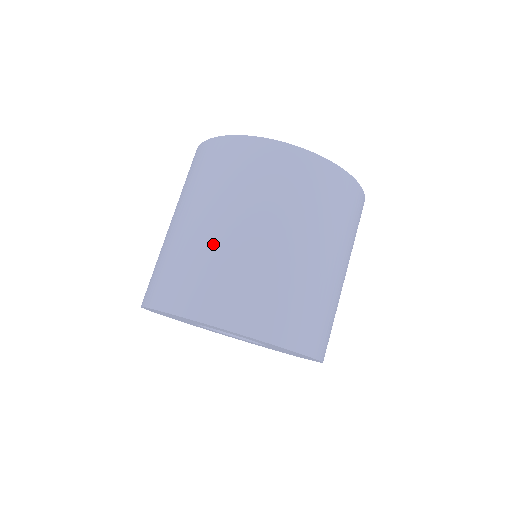
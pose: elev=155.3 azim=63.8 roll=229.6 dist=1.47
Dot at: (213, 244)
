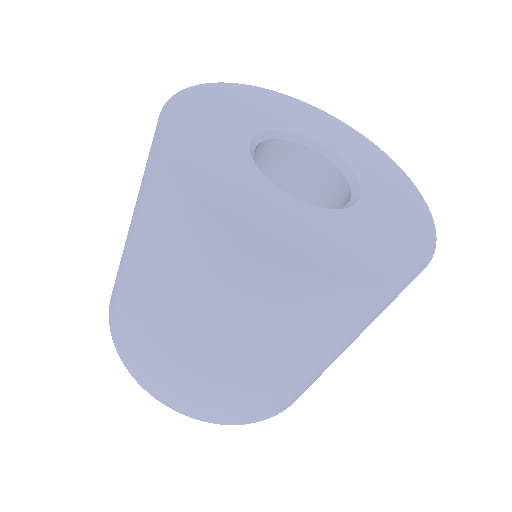
Dot at: (177, 351)
